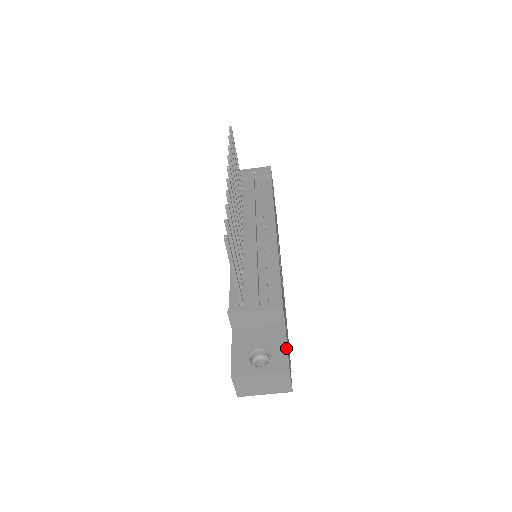
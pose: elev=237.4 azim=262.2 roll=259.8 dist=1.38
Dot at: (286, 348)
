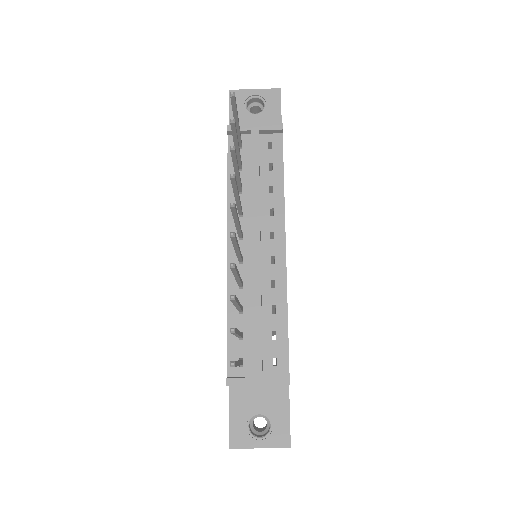
Dot at: (288, 418)
